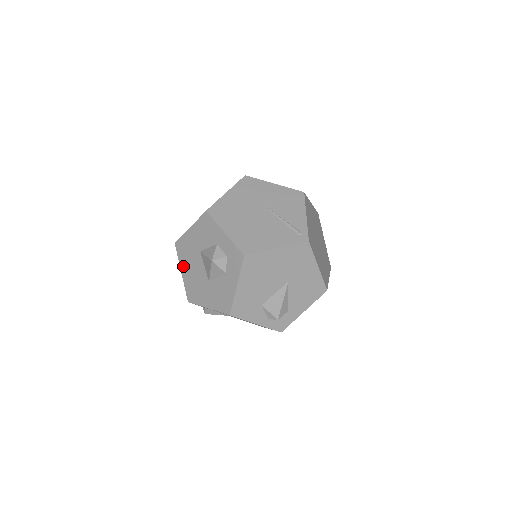
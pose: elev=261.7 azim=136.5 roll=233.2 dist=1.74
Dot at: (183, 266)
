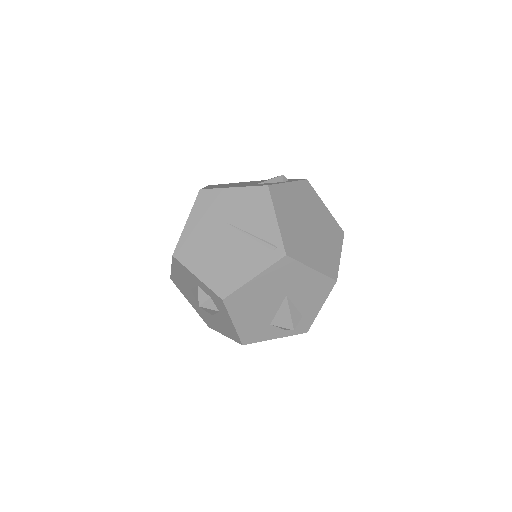
Dot at: (187, 298)
